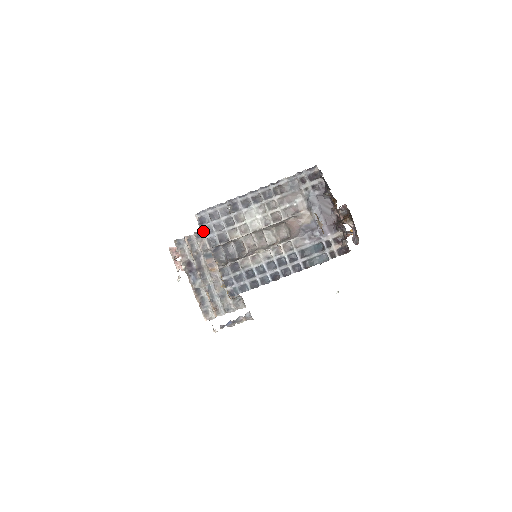
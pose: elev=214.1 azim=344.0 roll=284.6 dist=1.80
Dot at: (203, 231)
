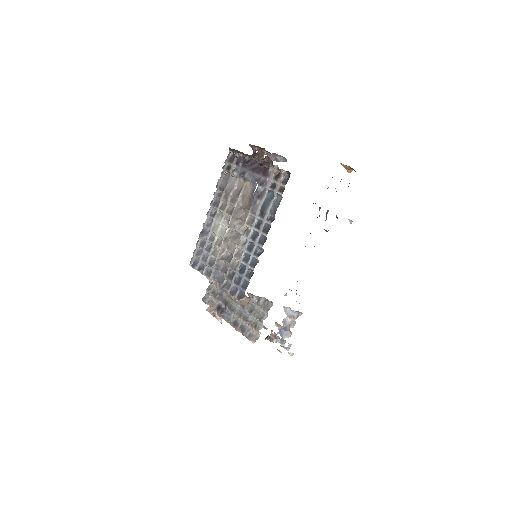
Dot at: (198, 270)
